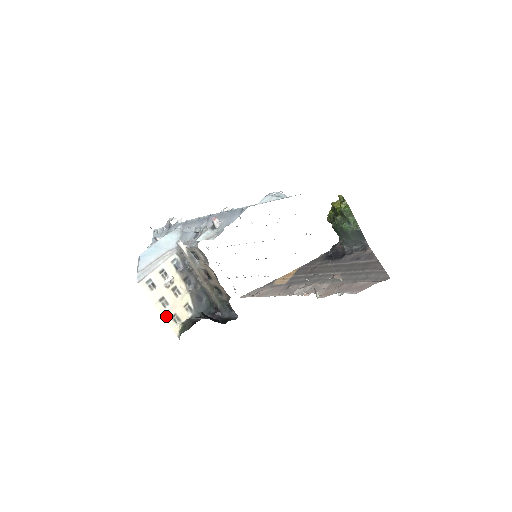
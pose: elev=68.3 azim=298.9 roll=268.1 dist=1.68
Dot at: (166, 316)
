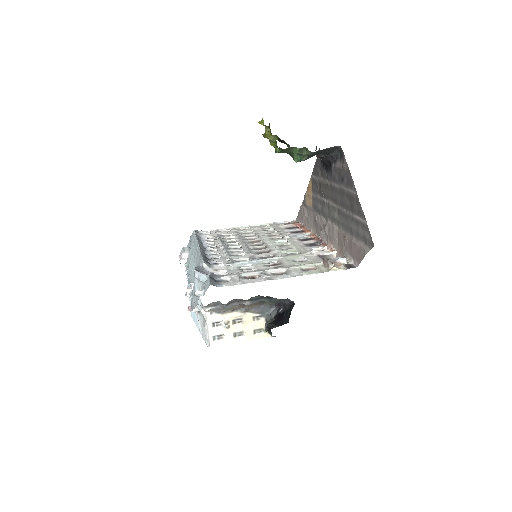
Dot at: (250, 338)
